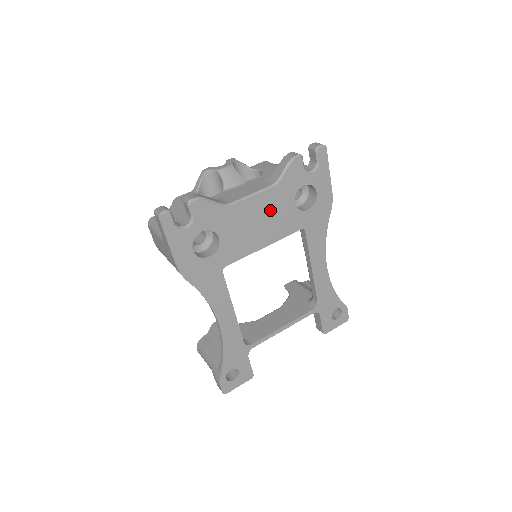
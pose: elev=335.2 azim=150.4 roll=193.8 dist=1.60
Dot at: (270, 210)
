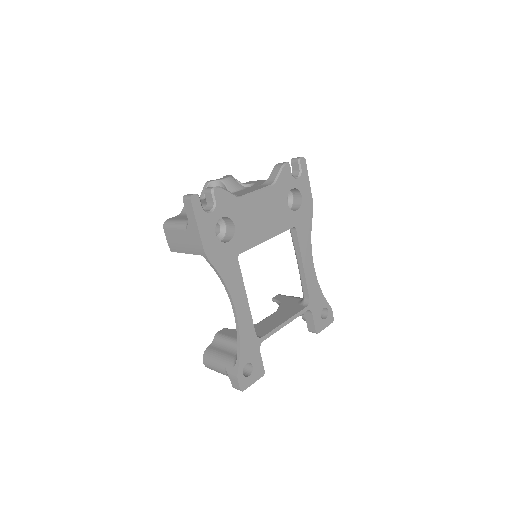
Dot at: (270, 206)
